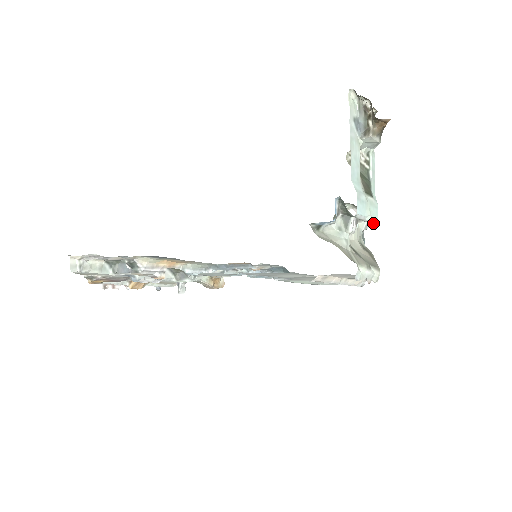
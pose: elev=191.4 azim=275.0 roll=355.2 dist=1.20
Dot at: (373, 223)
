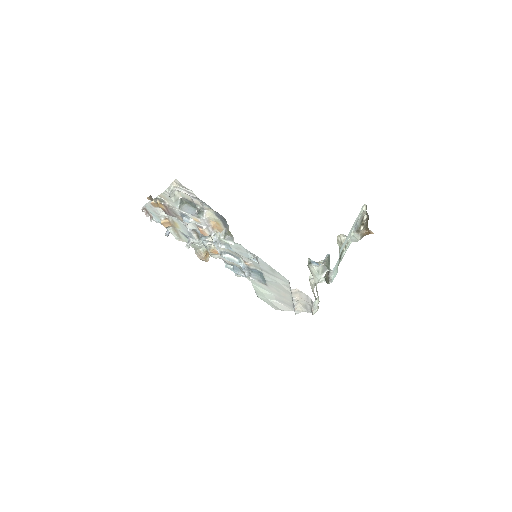
Dot at: (330, 281)
